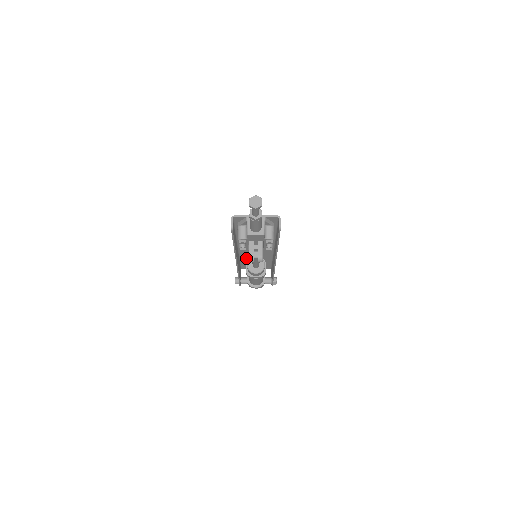
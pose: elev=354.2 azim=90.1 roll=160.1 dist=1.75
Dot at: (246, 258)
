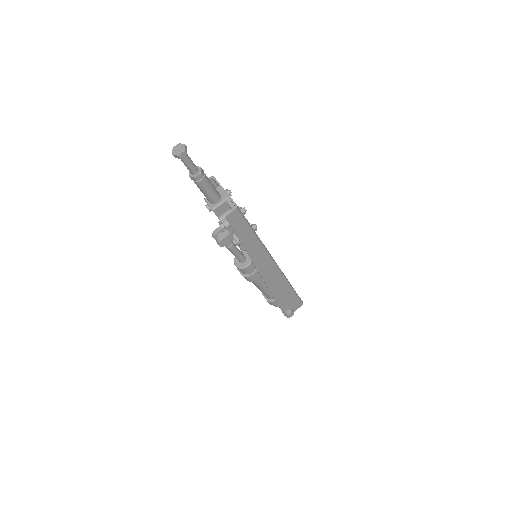
Dot at: occluded
